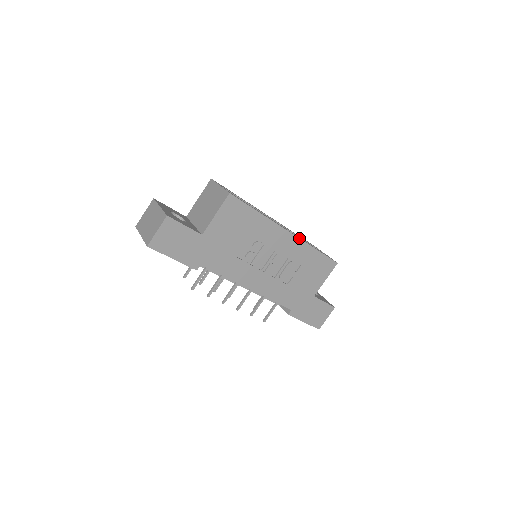
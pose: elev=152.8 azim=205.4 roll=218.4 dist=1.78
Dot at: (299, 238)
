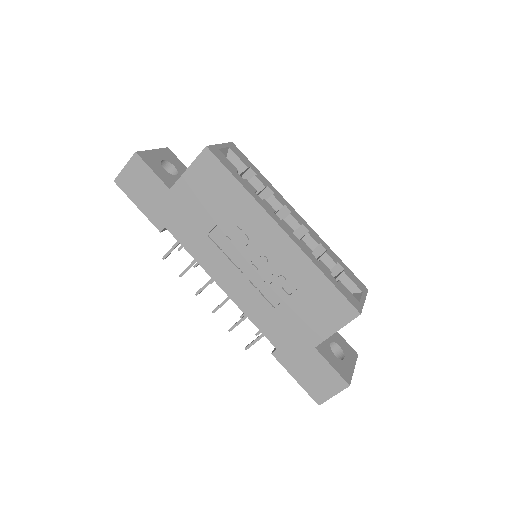
Dot at: (298, 245)
